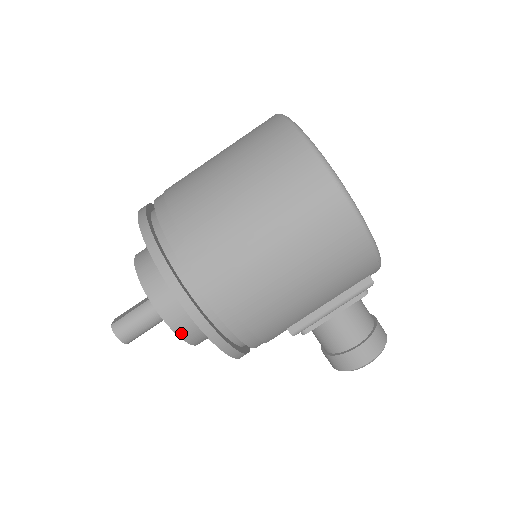
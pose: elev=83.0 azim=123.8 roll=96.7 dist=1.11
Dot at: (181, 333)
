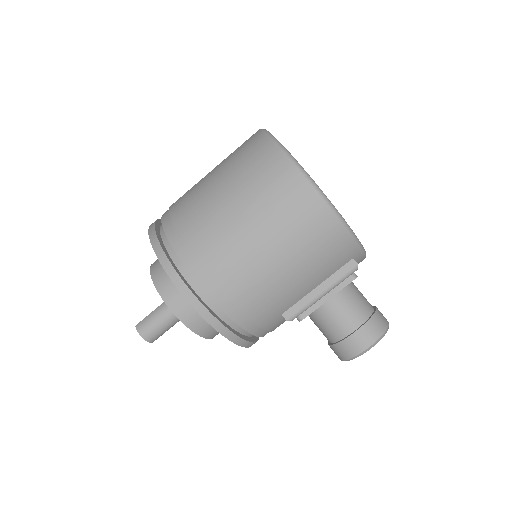
Dot at: (187, 322)
